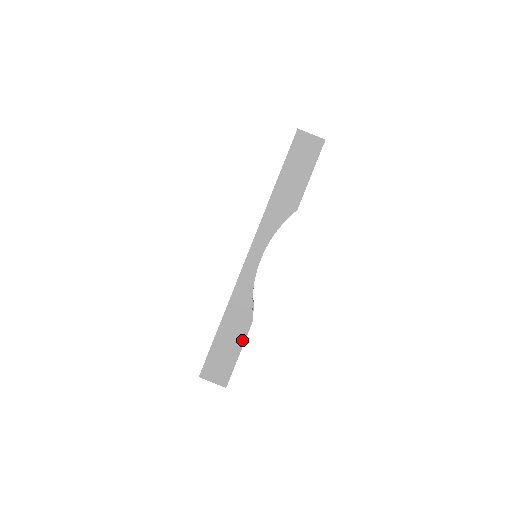
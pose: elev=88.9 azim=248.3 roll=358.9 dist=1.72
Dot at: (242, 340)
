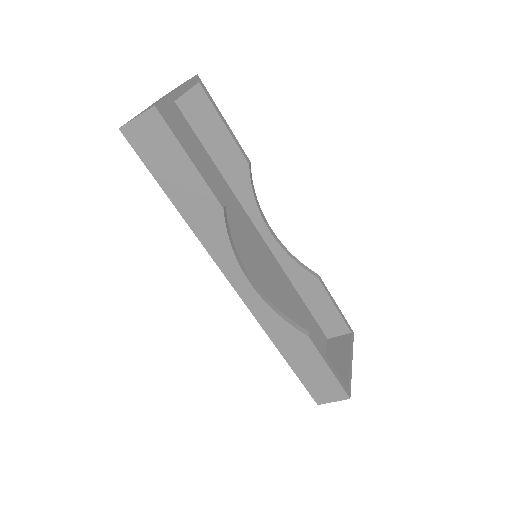
Dot at: (319, 358)
